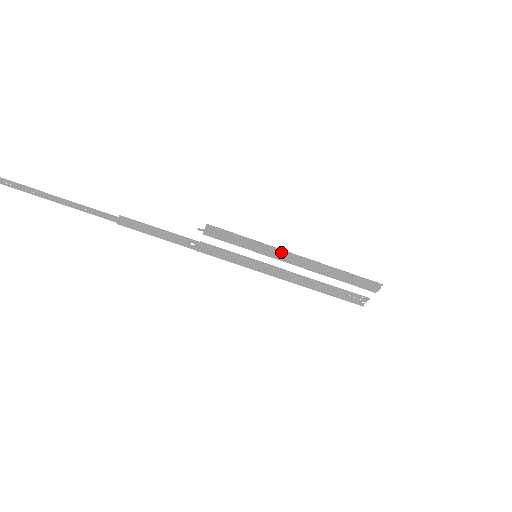
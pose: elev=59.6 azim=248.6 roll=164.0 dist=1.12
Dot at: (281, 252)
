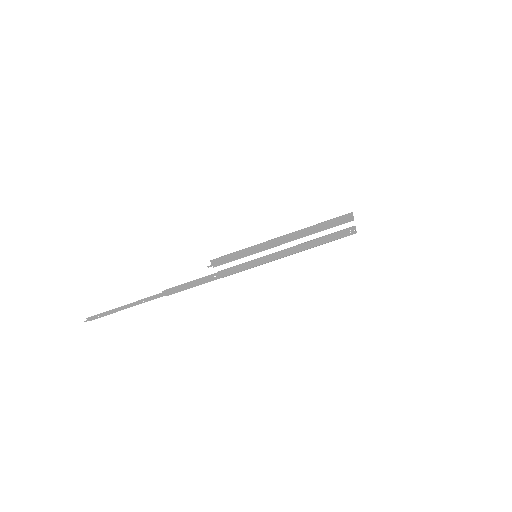
Dot at: (267, 243)
